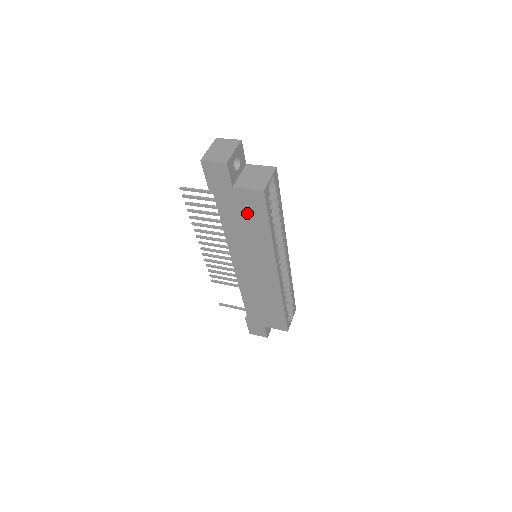
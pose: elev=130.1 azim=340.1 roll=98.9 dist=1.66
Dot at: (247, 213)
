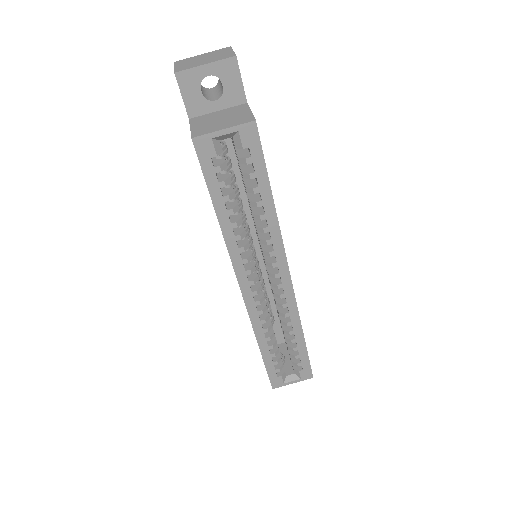
Dot at: occluded
